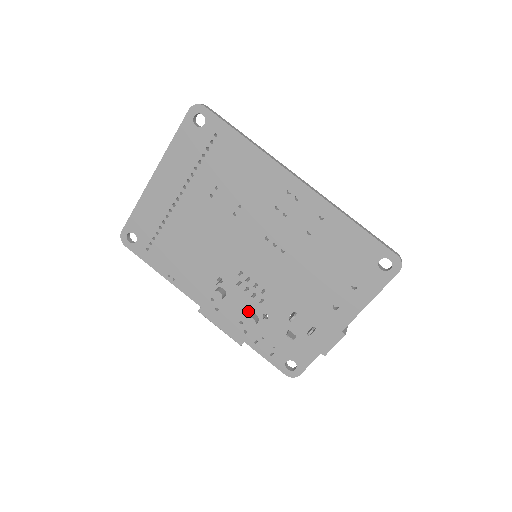
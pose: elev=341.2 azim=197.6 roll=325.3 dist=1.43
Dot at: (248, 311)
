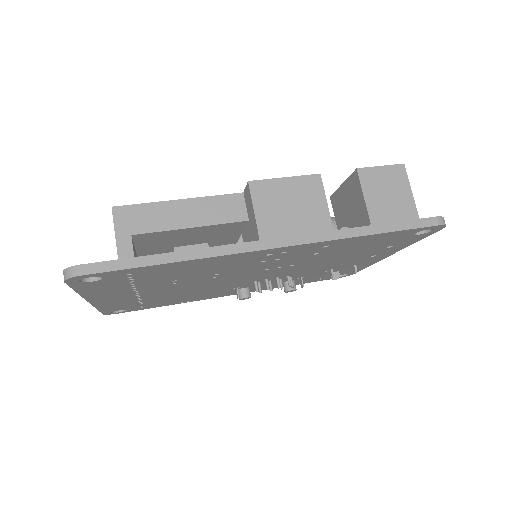
Dot at: occluded
